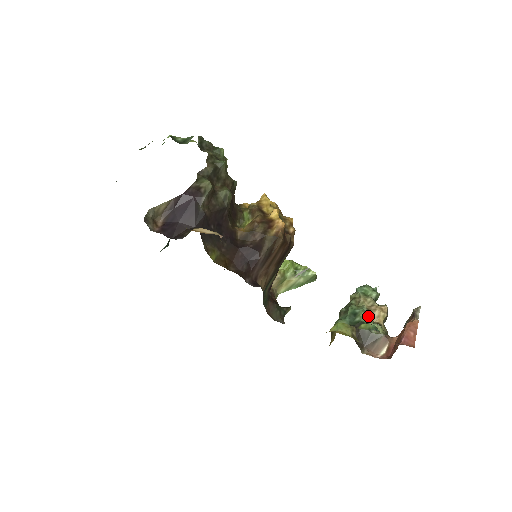
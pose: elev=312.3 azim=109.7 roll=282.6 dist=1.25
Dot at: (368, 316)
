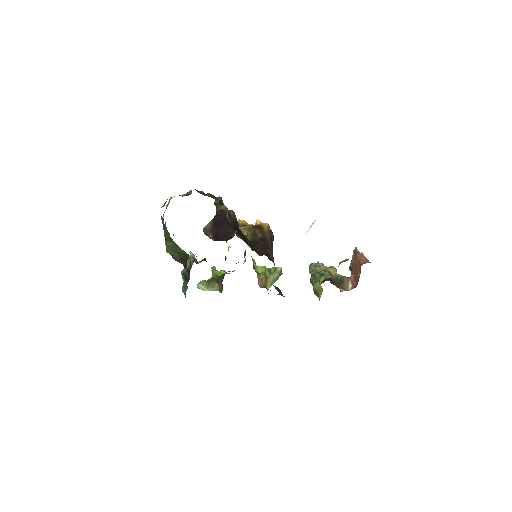
Dot at: occluded
